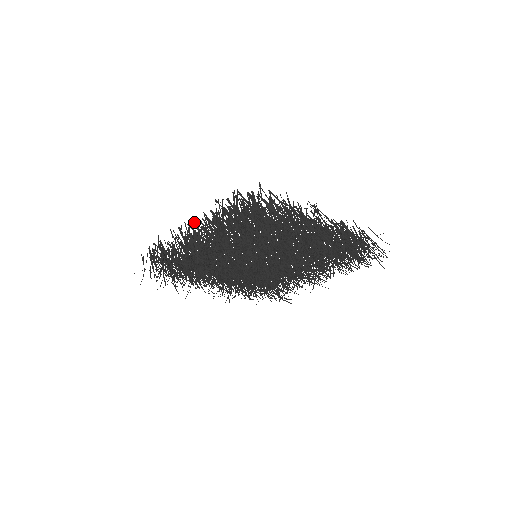
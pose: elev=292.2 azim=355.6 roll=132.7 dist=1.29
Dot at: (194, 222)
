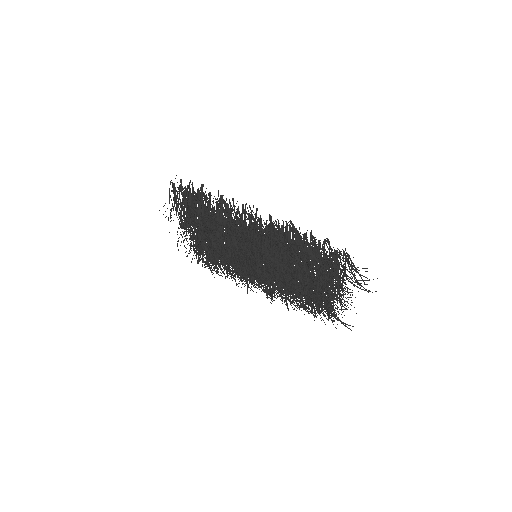
Dot at: occluded
